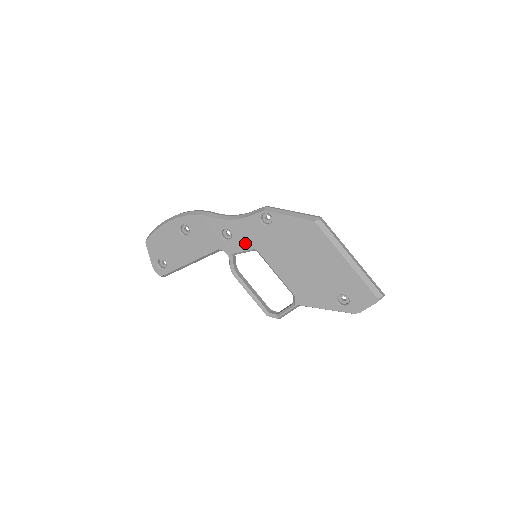
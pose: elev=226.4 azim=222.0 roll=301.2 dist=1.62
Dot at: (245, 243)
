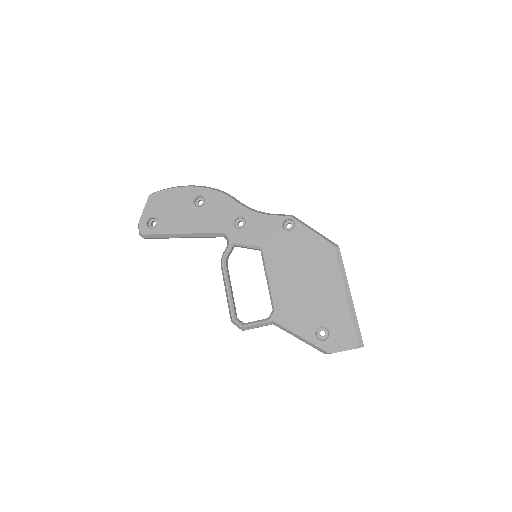
Dot at: (254, 238)
